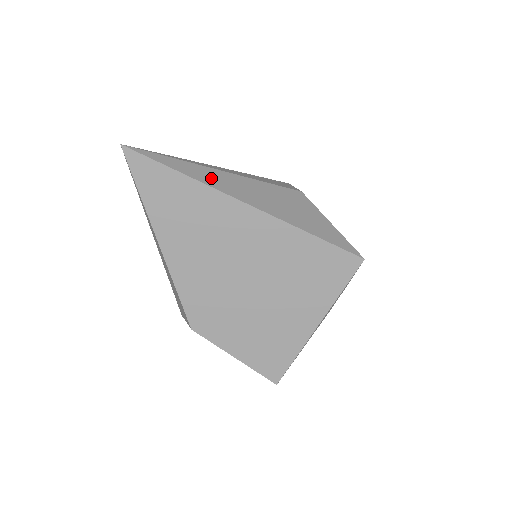
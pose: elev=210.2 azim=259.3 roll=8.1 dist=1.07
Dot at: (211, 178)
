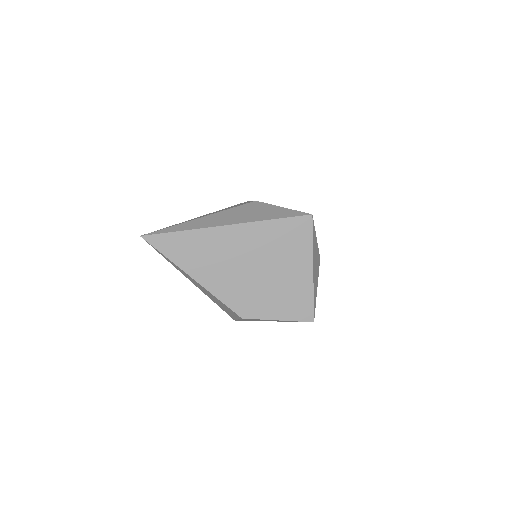
Dot at: (199, 224)
